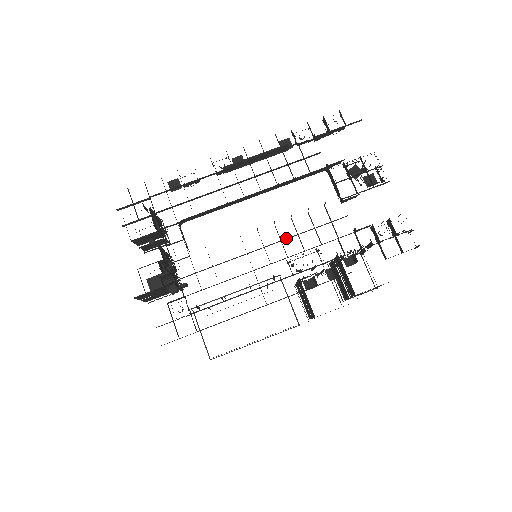
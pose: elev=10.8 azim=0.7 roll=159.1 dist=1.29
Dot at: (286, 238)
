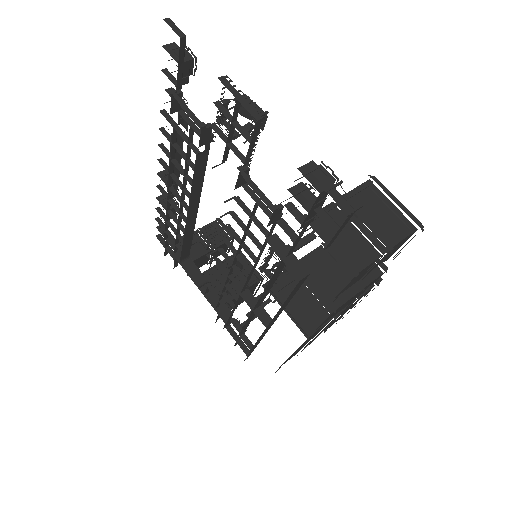
Dot at: (236, 252)
